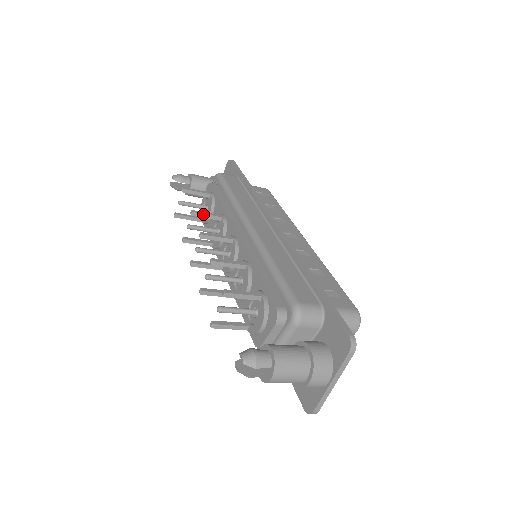
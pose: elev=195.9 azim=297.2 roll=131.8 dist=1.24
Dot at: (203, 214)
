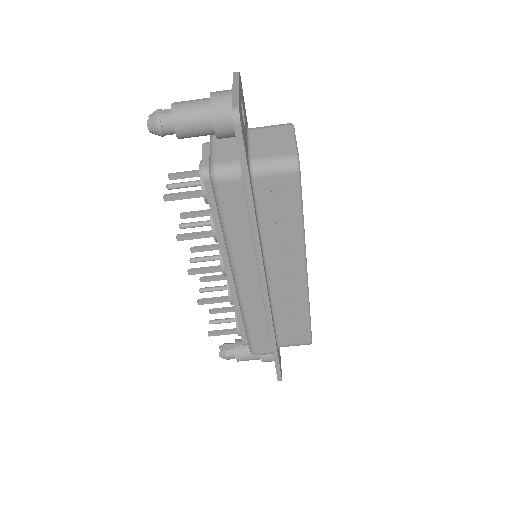
Dot at: (210, 276)
